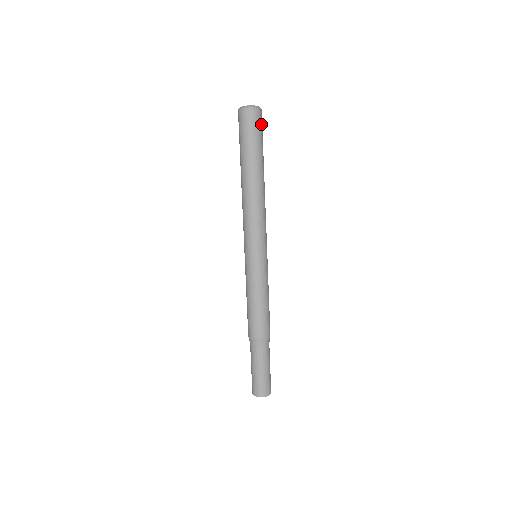
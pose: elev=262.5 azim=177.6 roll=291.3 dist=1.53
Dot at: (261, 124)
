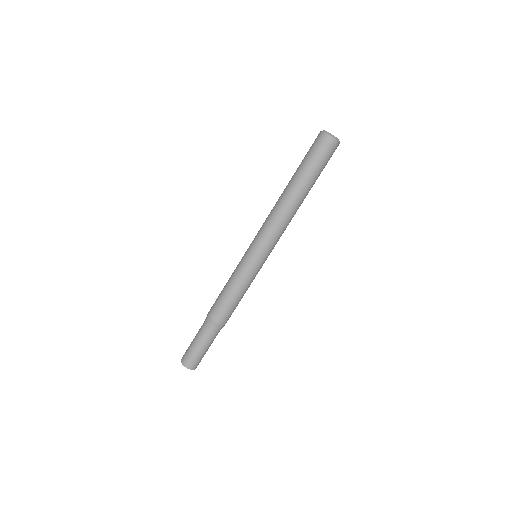
Dot at: (331, 156)
